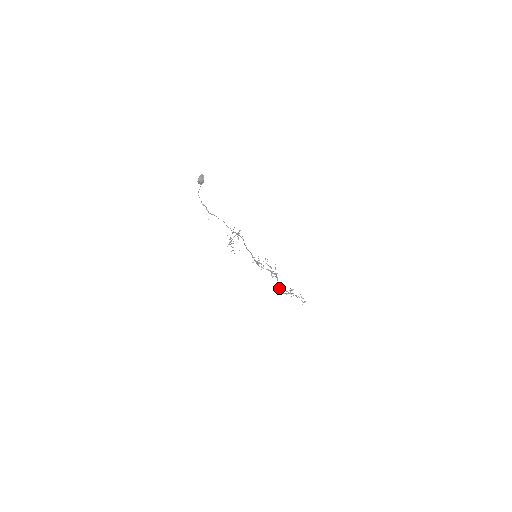
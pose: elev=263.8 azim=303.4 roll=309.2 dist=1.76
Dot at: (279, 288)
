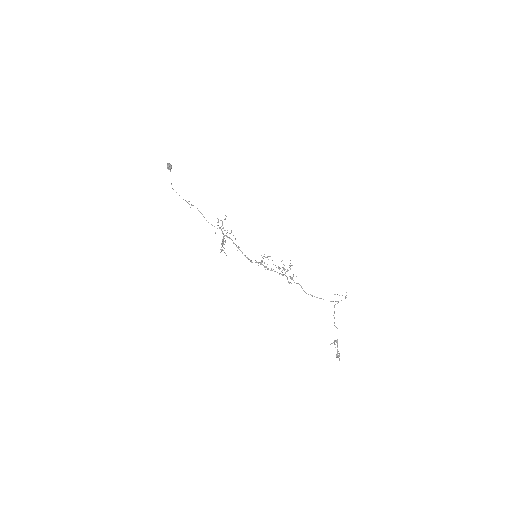
Dot at: occluded
